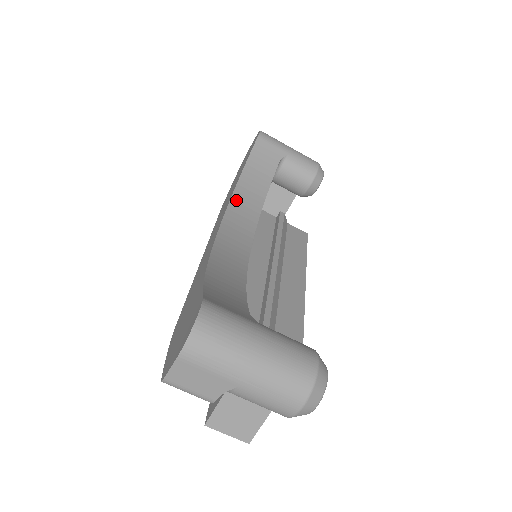
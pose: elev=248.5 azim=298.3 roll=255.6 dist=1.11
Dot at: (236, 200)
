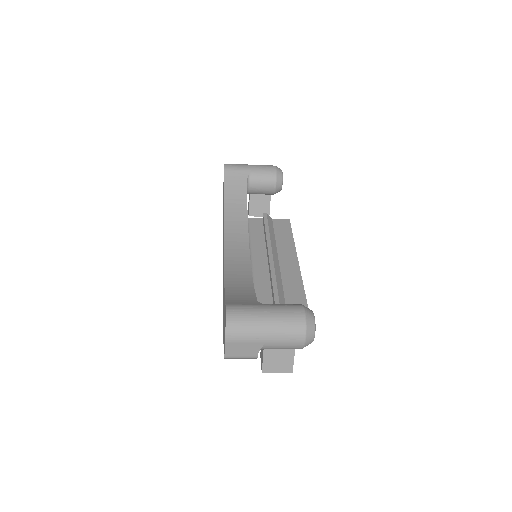
Dot at: (228, 224)
